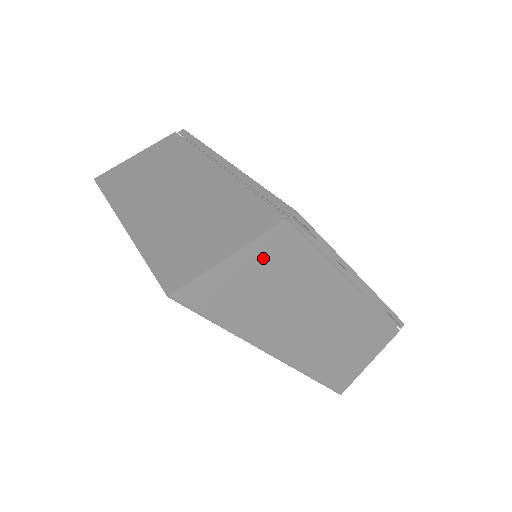
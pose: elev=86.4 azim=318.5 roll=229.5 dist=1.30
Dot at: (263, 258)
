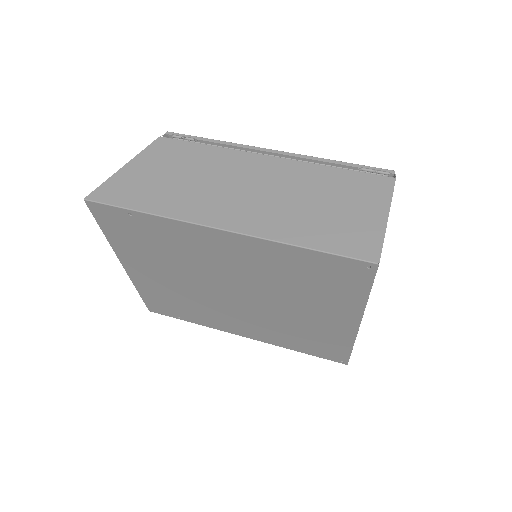
Dot at: (154, 161)
